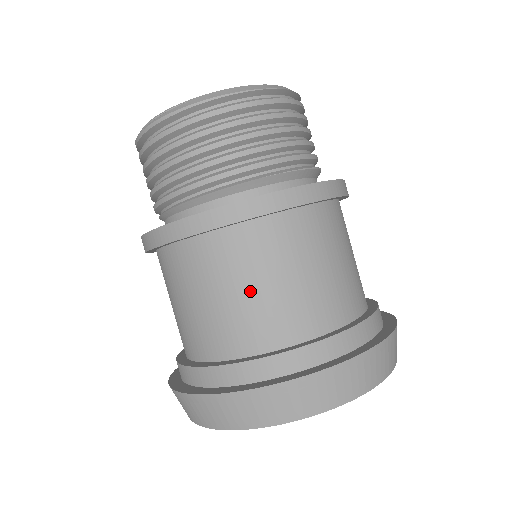
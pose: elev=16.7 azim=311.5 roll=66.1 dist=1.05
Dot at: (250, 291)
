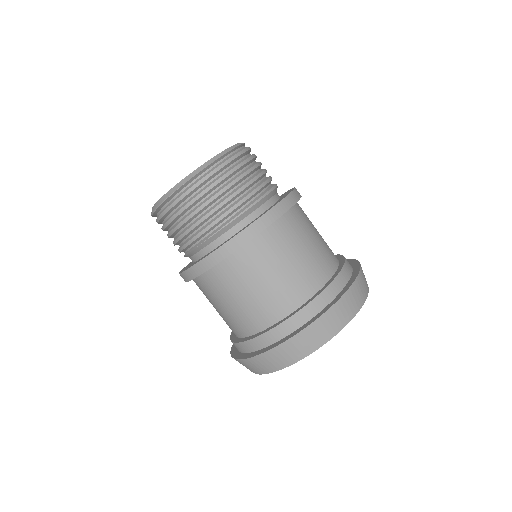
Dot at: (217, 309)
